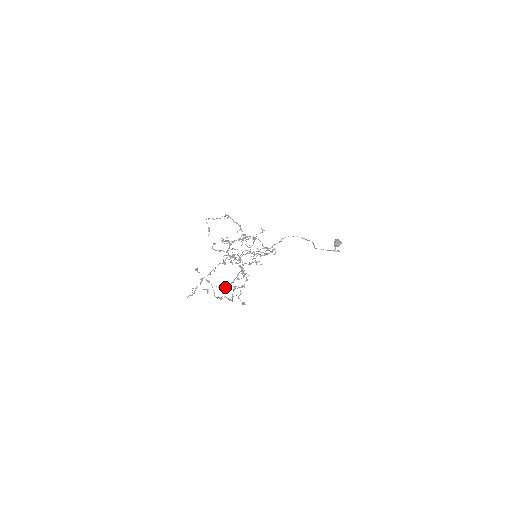
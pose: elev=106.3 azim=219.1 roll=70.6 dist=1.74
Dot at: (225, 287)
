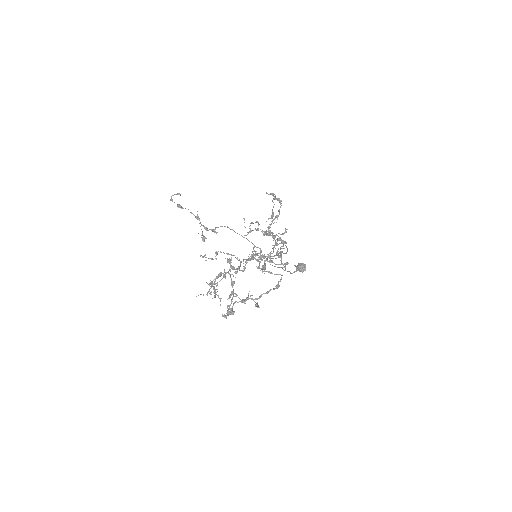
Dot at: (246, 300)
